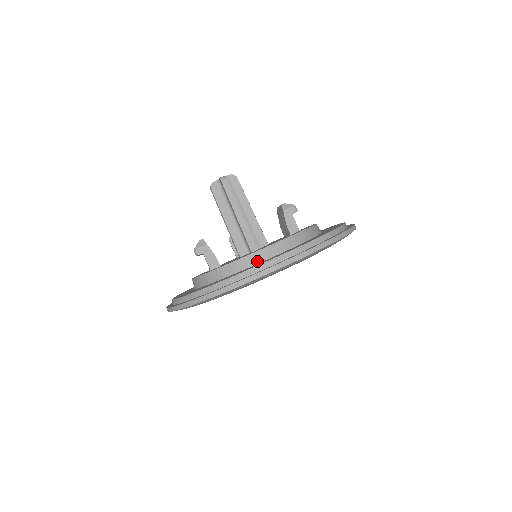
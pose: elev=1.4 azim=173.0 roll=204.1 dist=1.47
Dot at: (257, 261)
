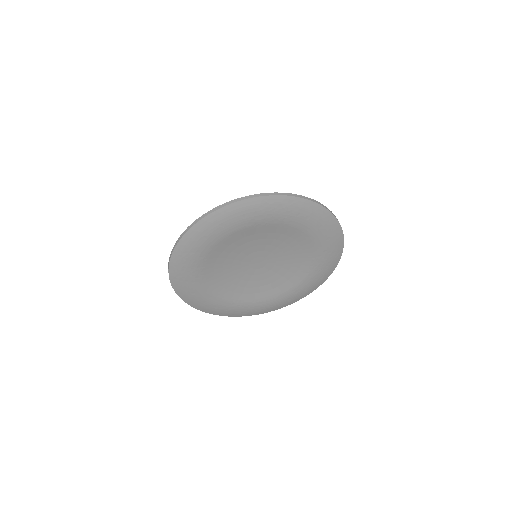
Dot at: occluded
